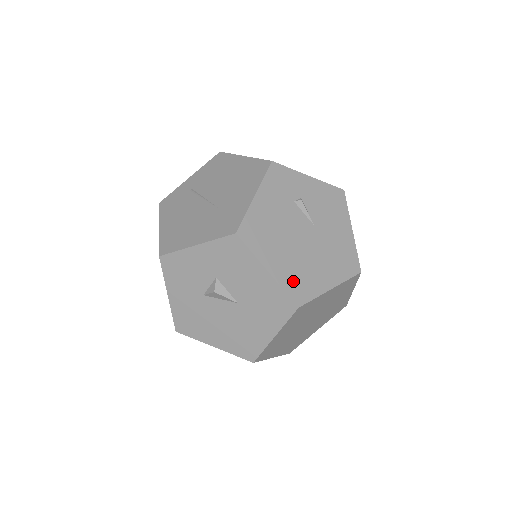
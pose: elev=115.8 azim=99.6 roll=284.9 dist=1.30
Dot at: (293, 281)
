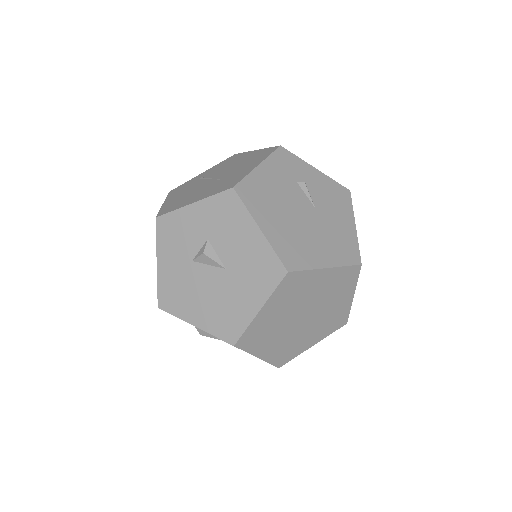
Dot at: (286, 247)
